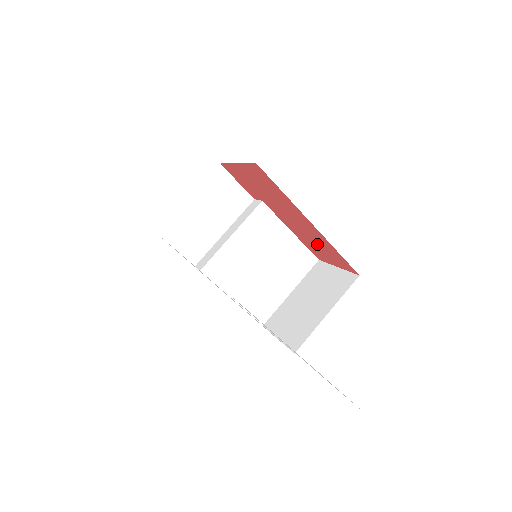
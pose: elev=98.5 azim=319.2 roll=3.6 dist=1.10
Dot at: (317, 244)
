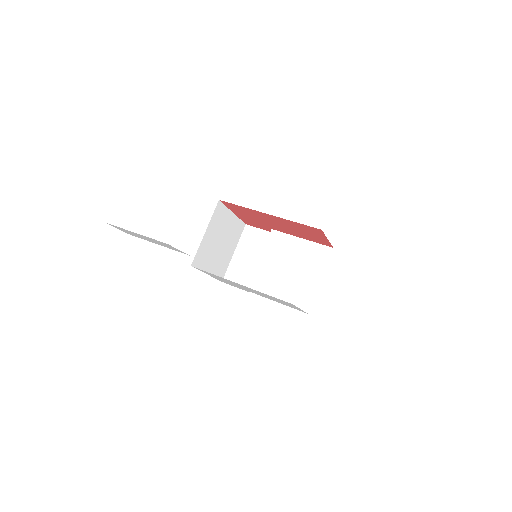
Dot at: (301, 231)
